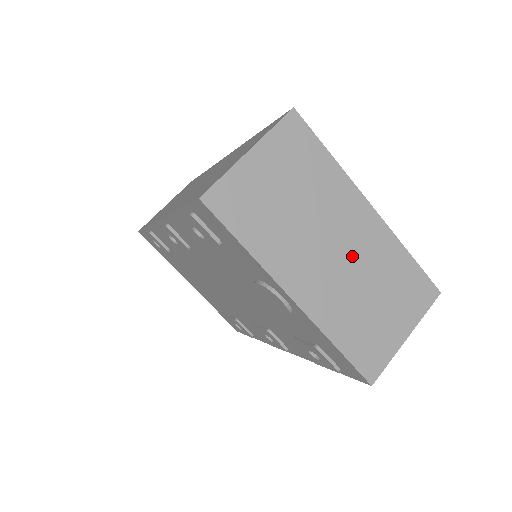
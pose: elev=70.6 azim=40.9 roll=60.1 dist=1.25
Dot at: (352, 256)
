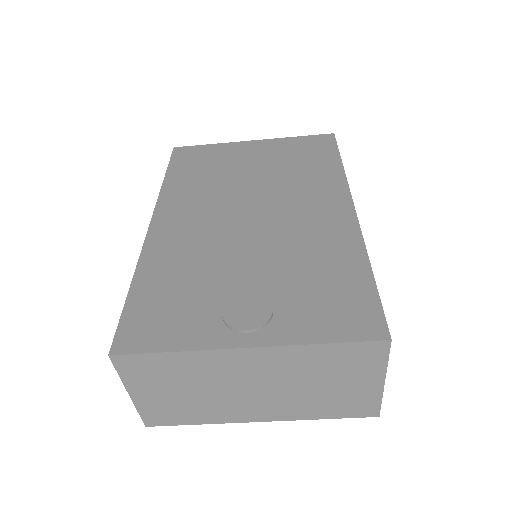
Dot at: (272, 381)
